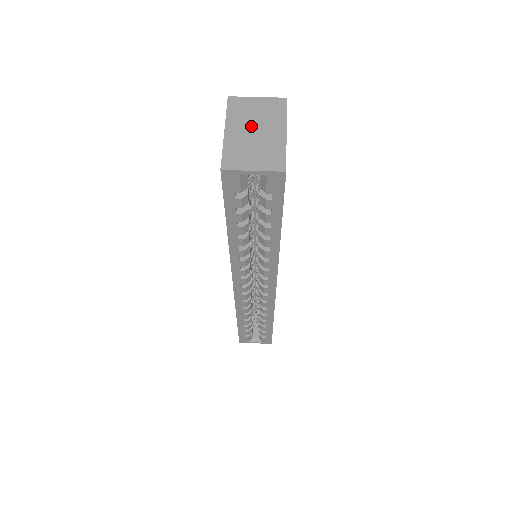
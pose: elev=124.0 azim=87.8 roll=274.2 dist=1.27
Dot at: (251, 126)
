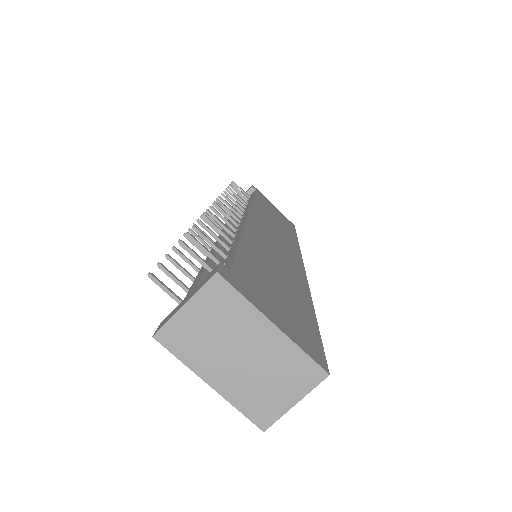
Dot at: (228, 353)
